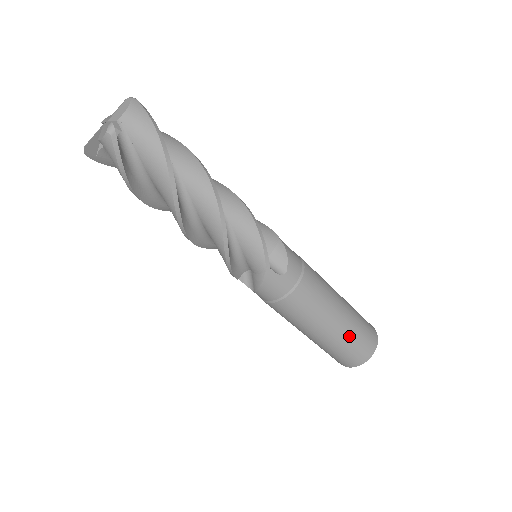
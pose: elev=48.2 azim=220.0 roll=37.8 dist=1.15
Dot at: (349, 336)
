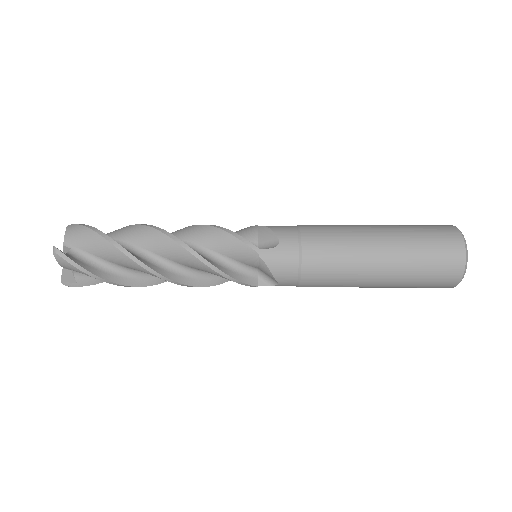
Dot at: (411, 247)
